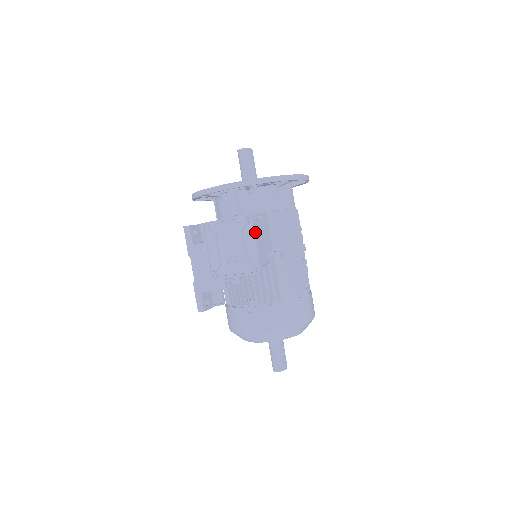
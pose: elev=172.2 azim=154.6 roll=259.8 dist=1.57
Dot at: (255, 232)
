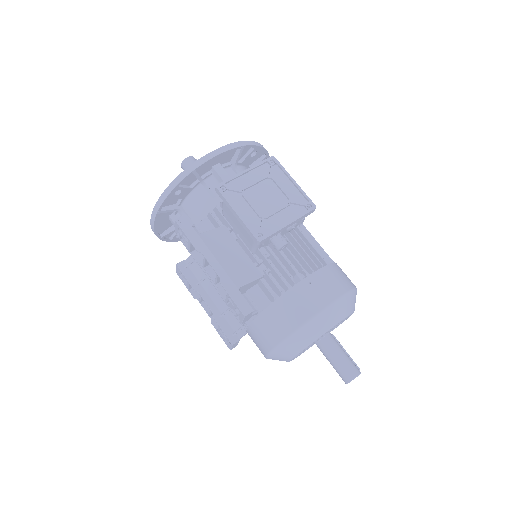
Dot at: (285, 172)
